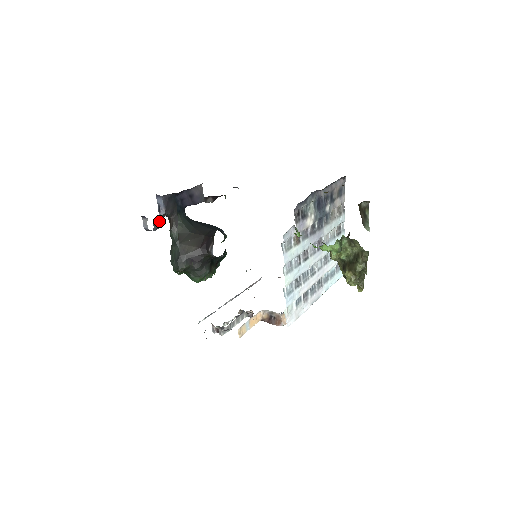
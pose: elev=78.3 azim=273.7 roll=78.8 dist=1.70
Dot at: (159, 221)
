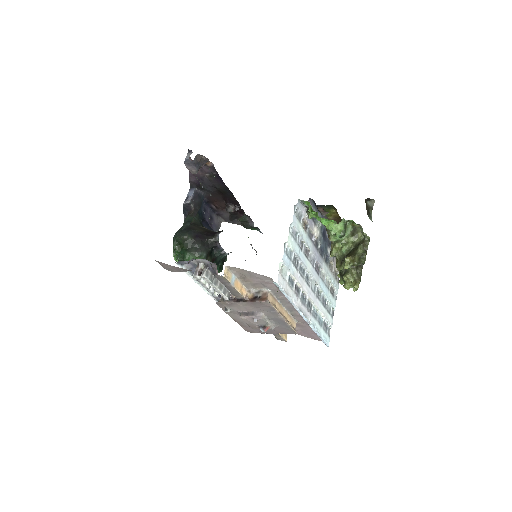
Dot at: (199, 160)
